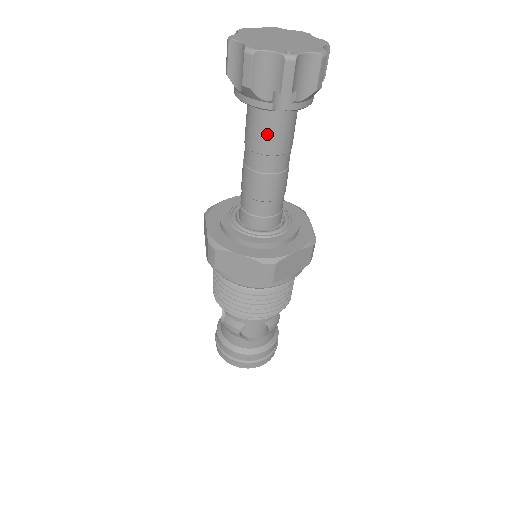
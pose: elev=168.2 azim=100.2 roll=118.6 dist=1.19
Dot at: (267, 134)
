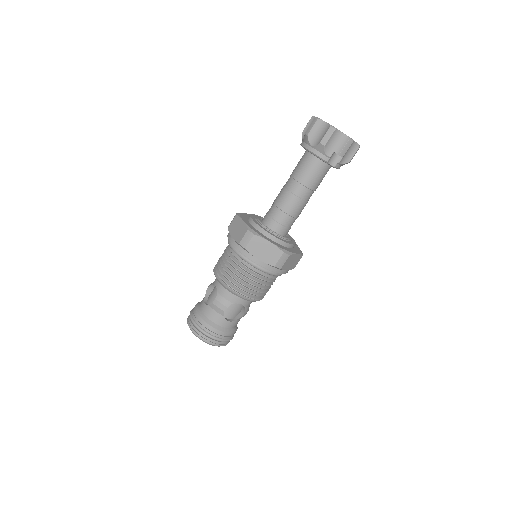
Dot at: (313, 175)
